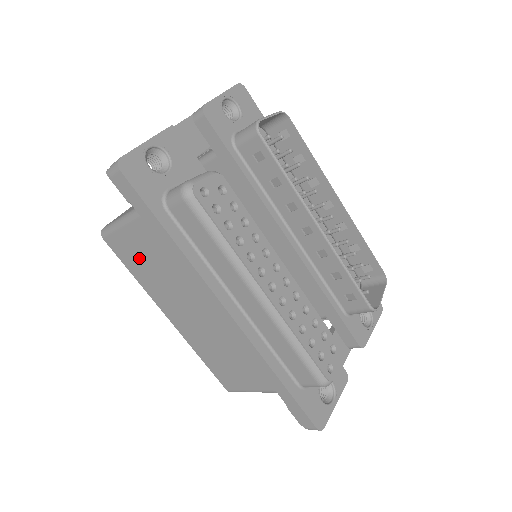
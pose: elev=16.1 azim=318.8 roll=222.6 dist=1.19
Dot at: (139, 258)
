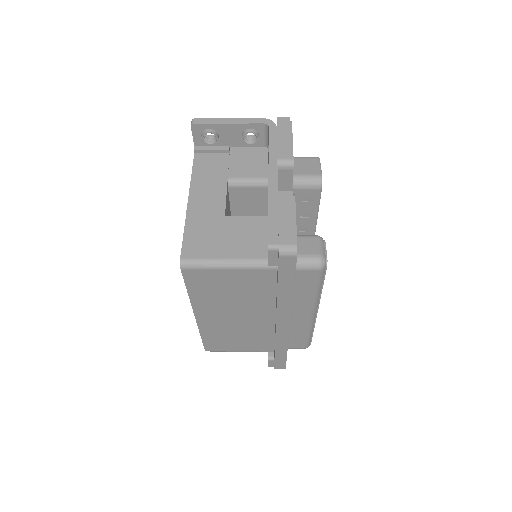
Dot at: (216, 286)
